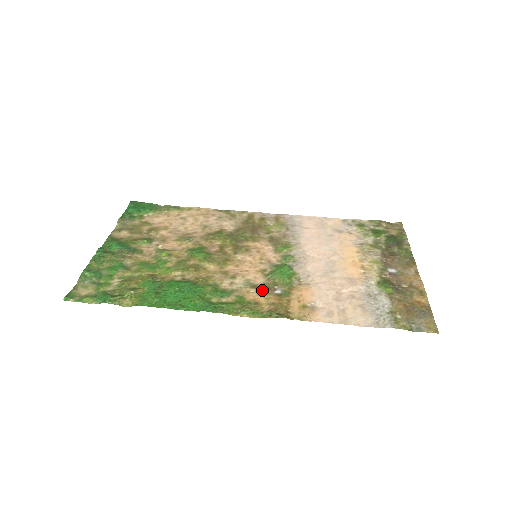
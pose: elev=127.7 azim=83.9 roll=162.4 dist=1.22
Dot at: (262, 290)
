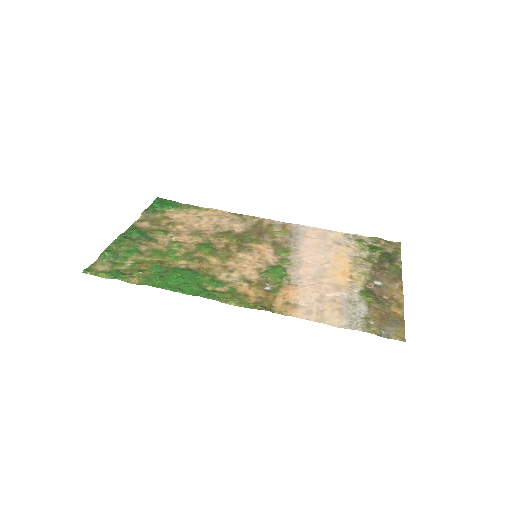
Dot at: (254, 285)
